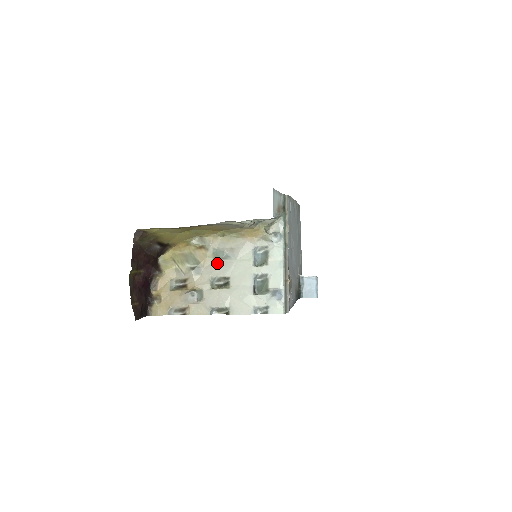
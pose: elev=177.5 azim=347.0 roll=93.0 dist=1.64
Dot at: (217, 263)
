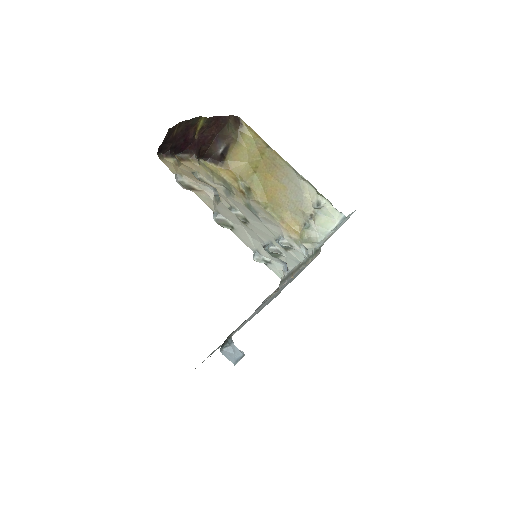
Dot at: (246, 209)
